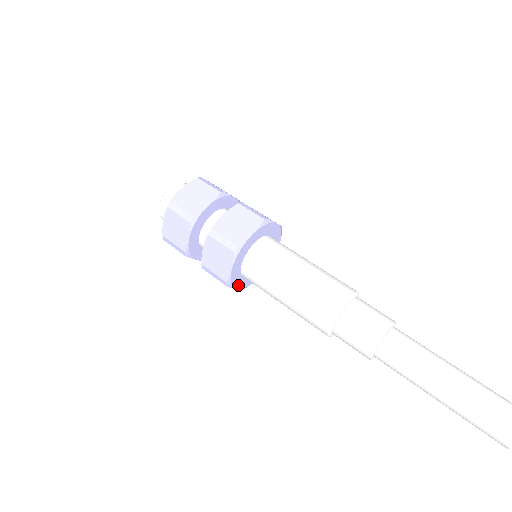
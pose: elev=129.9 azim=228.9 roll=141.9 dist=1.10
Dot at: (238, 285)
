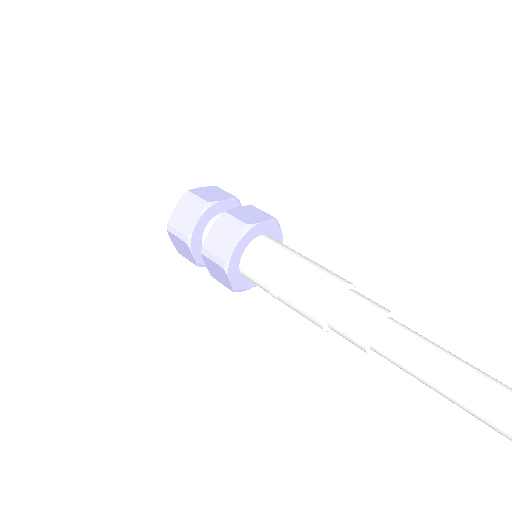
Dot at: (232, 277)
